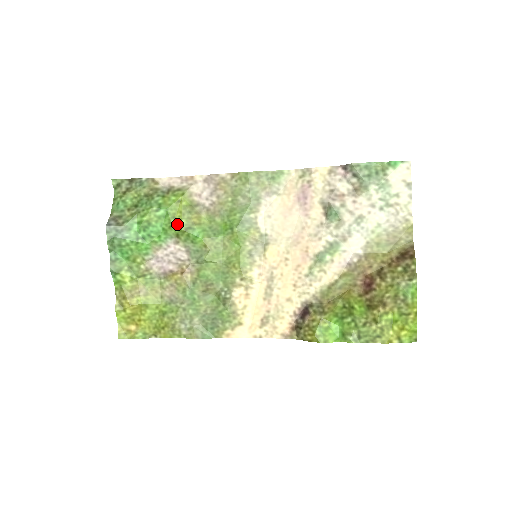
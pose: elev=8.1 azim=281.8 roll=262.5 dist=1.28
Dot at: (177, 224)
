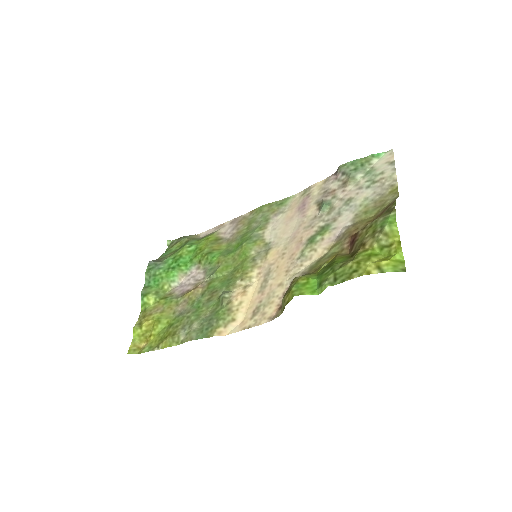
Dot at: (201, 253)
